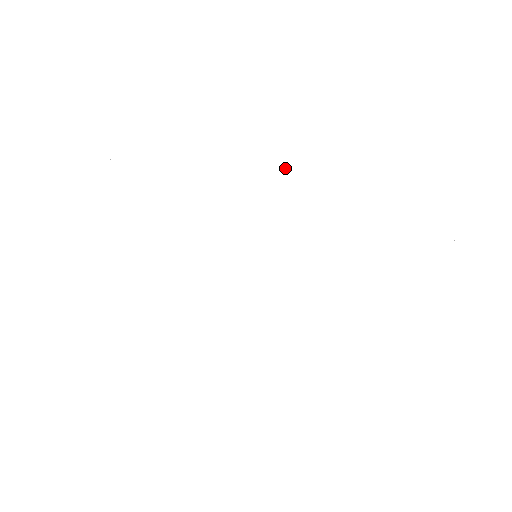
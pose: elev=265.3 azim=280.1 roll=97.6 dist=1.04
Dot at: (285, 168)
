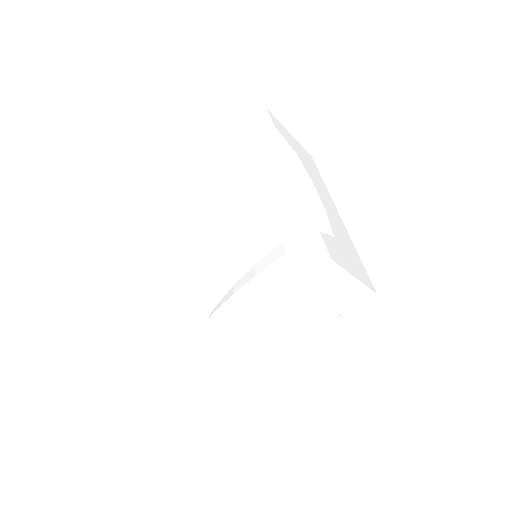
Dot at: (261, 322)
